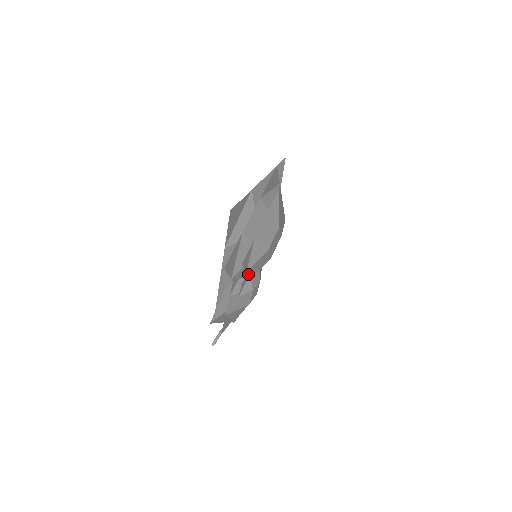
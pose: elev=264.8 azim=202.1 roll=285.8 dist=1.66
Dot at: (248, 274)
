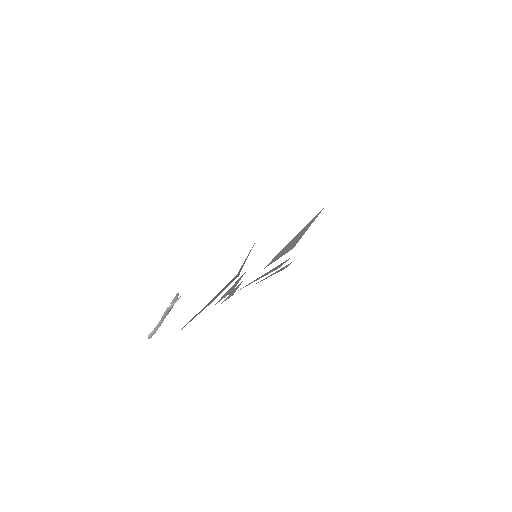
Dot at: occluded
